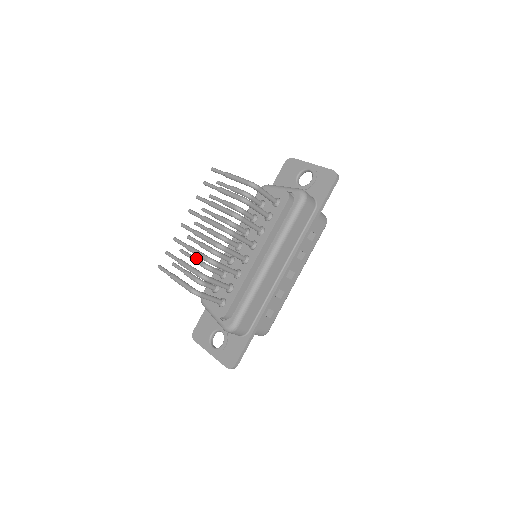
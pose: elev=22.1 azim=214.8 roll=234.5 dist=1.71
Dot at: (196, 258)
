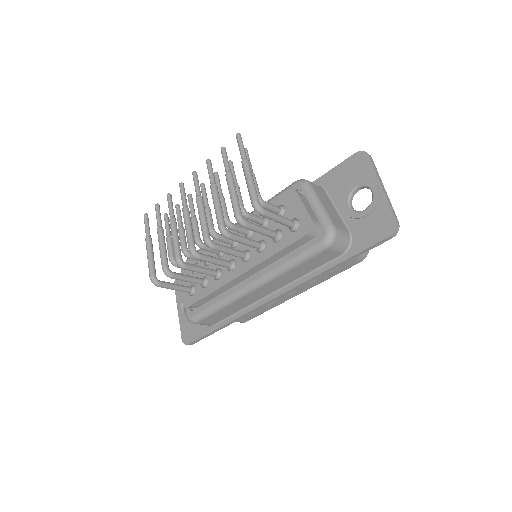
Dot at: (181, 232)
